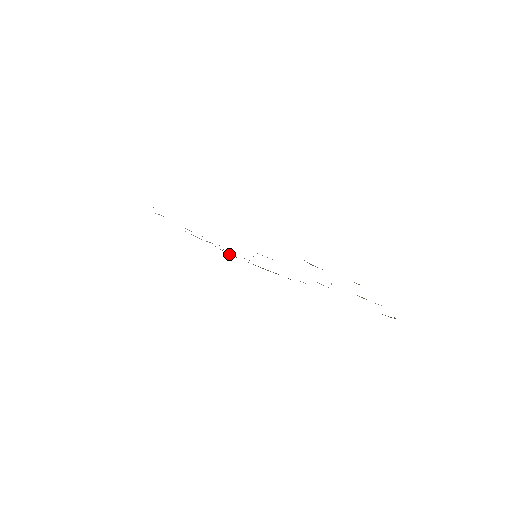
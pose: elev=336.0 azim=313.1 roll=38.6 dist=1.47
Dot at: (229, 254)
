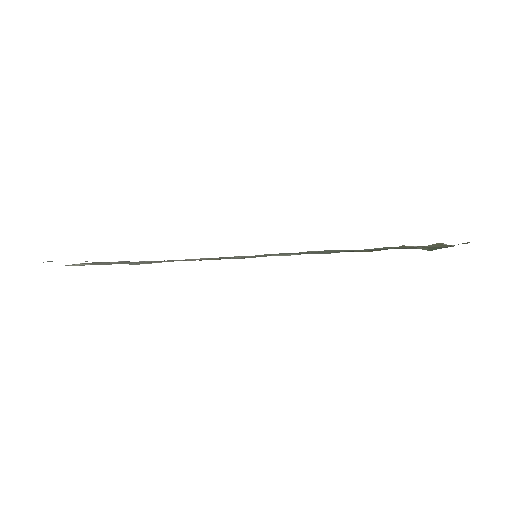
Dot at: occluded
